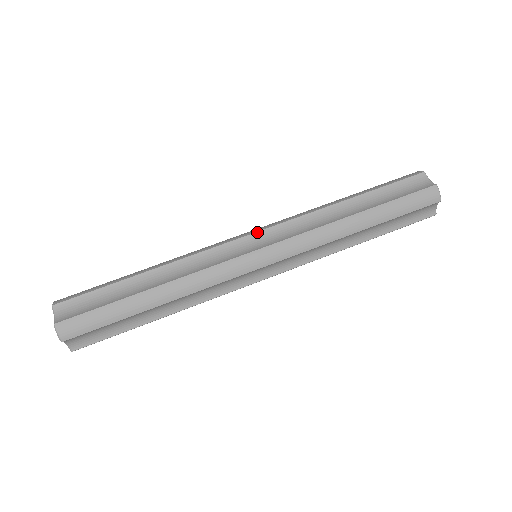
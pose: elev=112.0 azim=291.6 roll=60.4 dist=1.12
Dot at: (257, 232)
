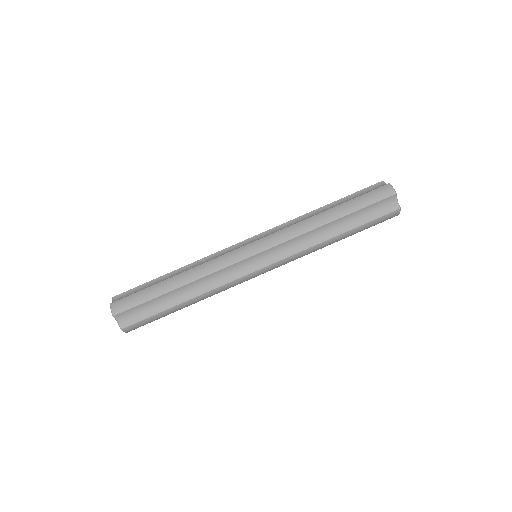
Dot at: (254, 236)
